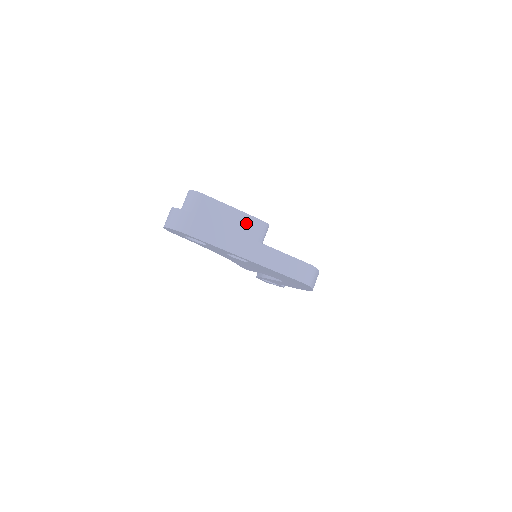
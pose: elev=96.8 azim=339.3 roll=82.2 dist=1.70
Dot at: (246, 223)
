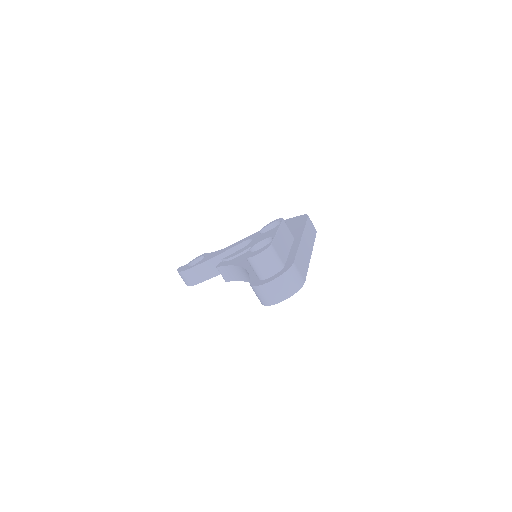
Dot at: (285, 232)
